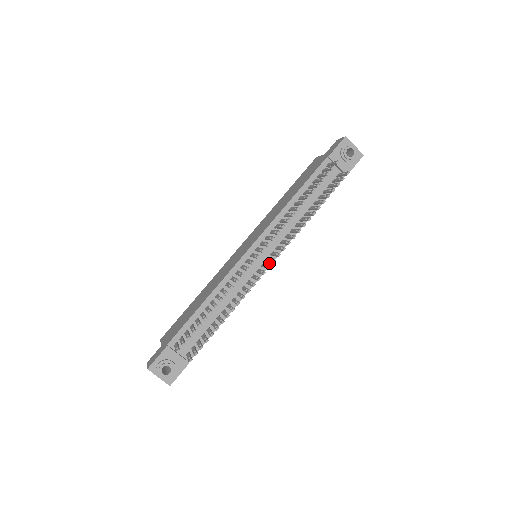
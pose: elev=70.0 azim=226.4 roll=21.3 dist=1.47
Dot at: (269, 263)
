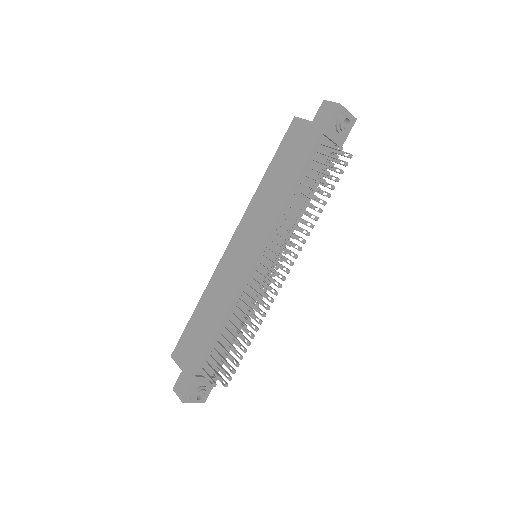
Dot at: occluded
